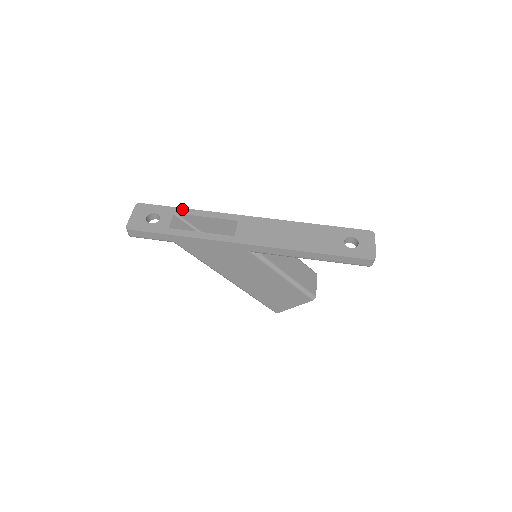
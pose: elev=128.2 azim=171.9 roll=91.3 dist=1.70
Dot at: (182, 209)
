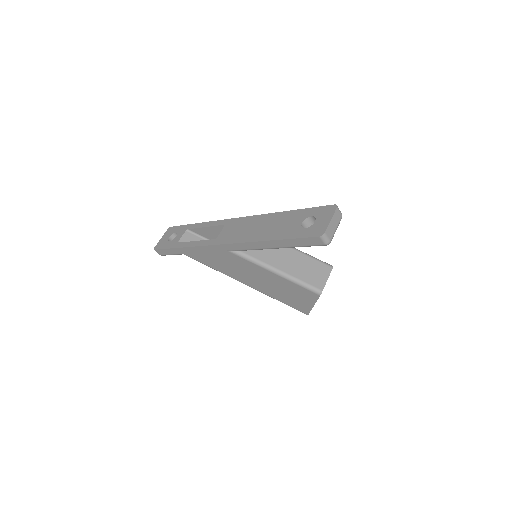
Dot at: (193, 225)
